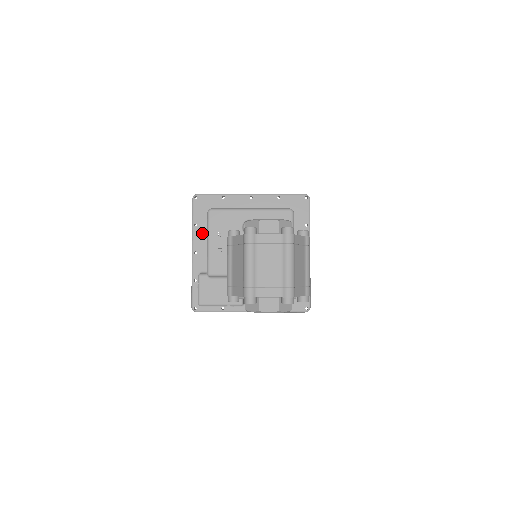
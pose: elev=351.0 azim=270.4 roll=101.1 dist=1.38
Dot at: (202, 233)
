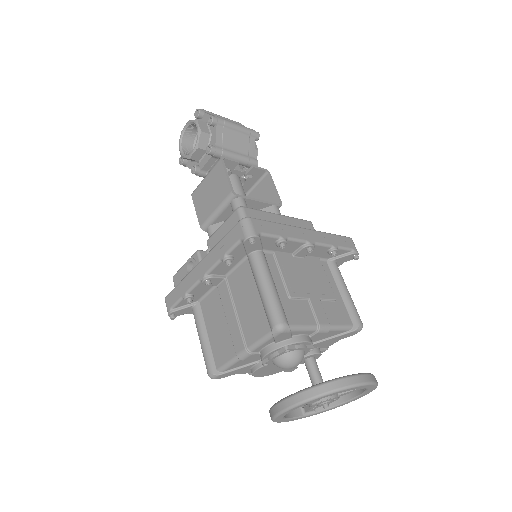
Dot at: occluded
